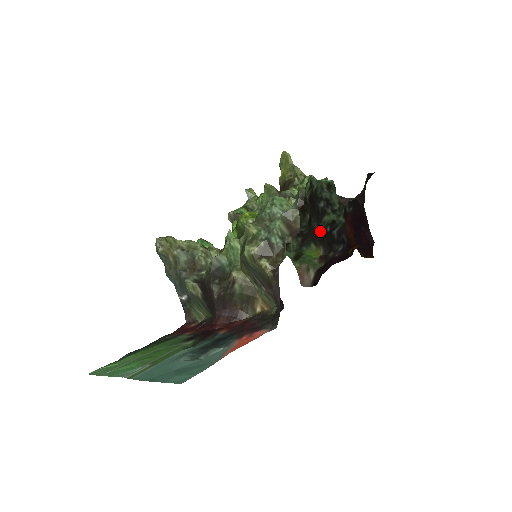
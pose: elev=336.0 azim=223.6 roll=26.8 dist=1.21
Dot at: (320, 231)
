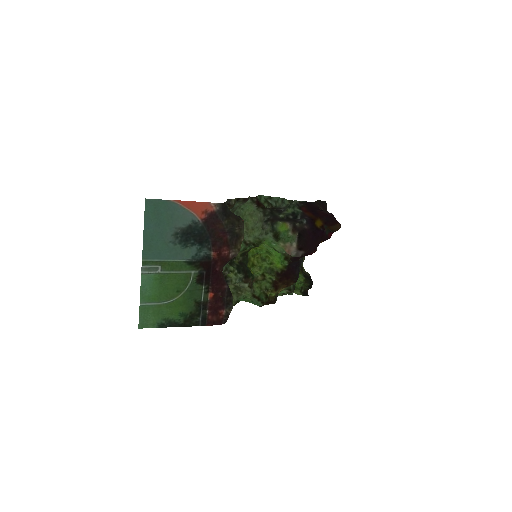
Dot at: (286, 219)
